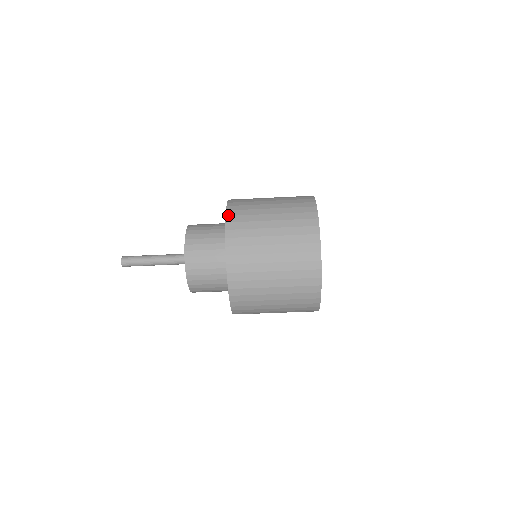
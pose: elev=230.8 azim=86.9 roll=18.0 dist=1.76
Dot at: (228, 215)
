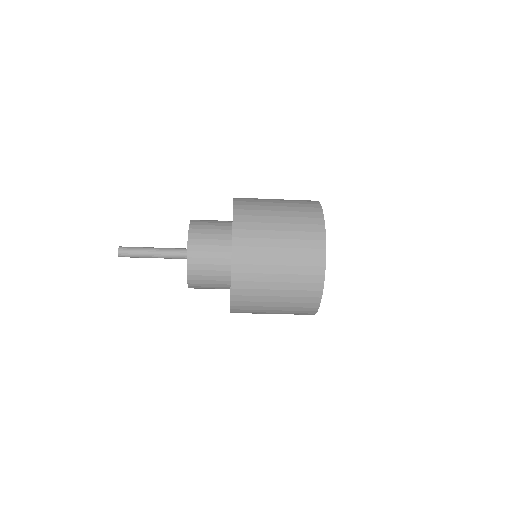
Dot at: (234, 263)
